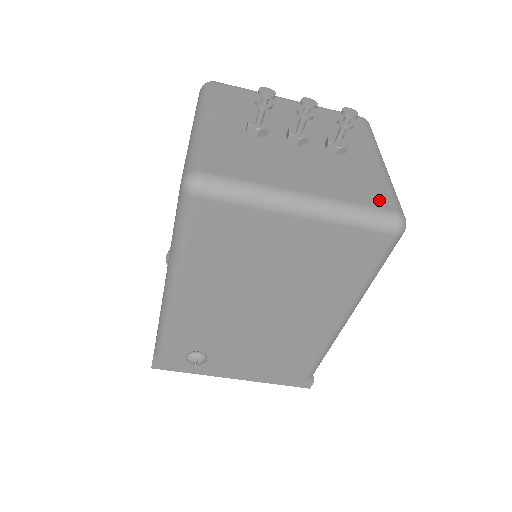
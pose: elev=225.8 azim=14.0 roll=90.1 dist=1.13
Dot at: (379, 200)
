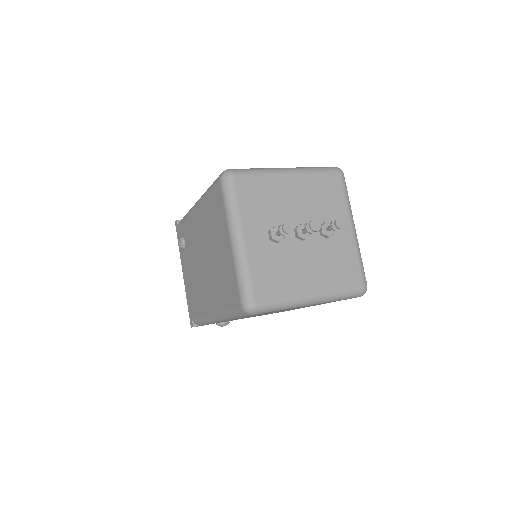
Dot at: (354, 279)
